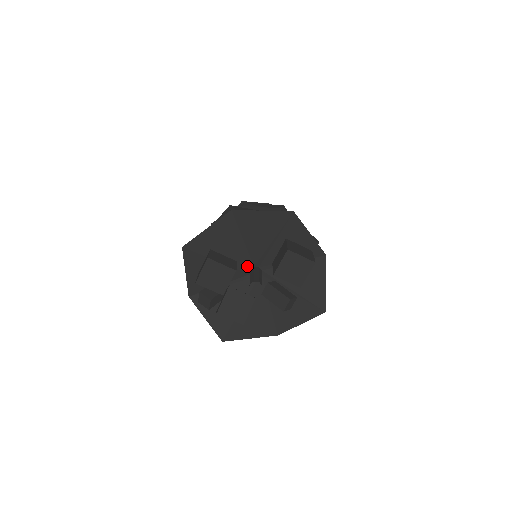
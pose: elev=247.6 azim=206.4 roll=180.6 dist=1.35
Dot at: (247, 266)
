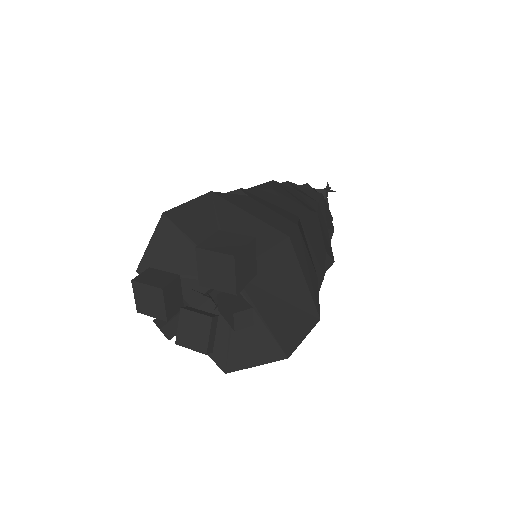
Dot at: occluded
